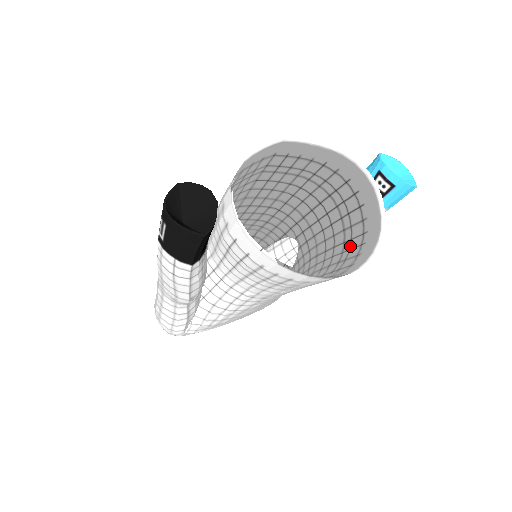
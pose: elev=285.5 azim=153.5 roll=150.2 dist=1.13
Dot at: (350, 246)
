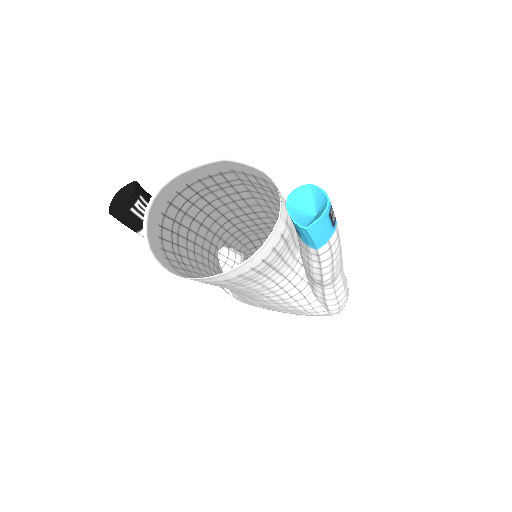
Dot at: (261, 269)
